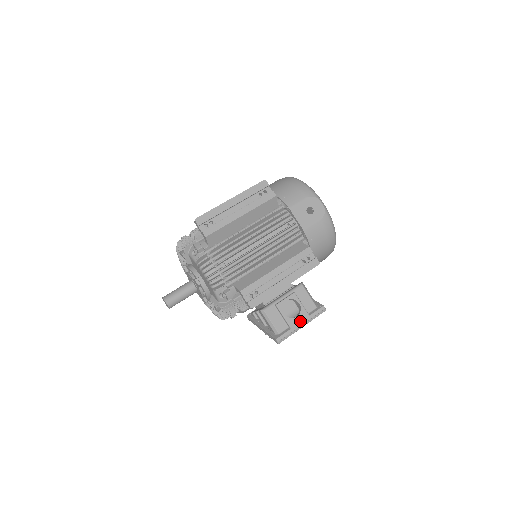
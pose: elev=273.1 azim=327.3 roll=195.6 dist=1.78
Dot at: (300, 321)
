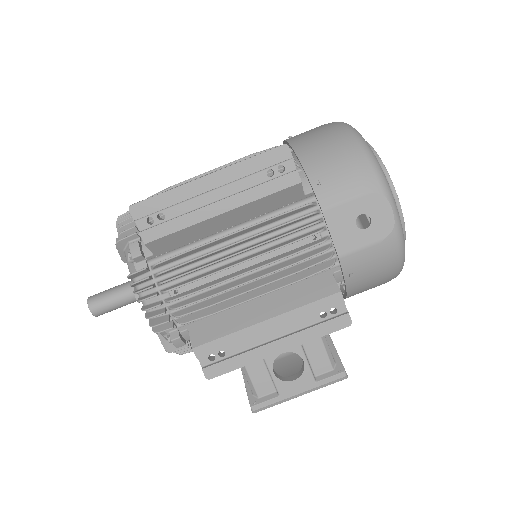
Dot at: (297, 388)
